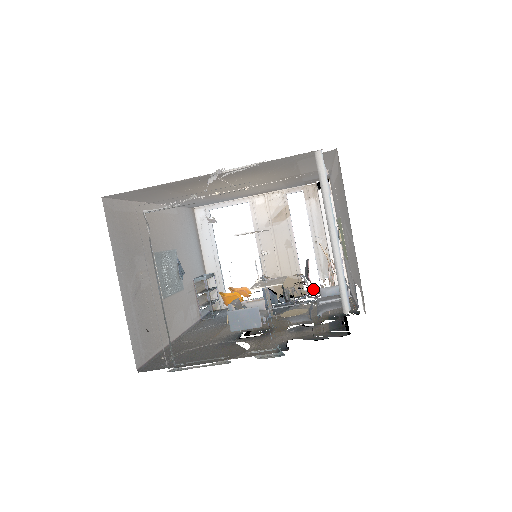
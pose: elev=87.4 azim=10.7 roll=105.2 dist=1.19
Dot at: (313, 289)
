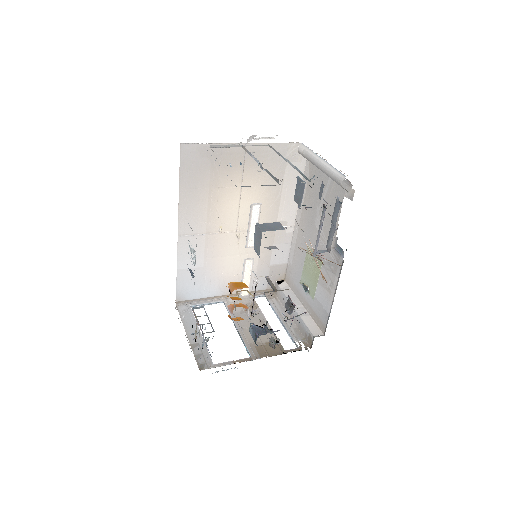
Dot at: (292, 349)
